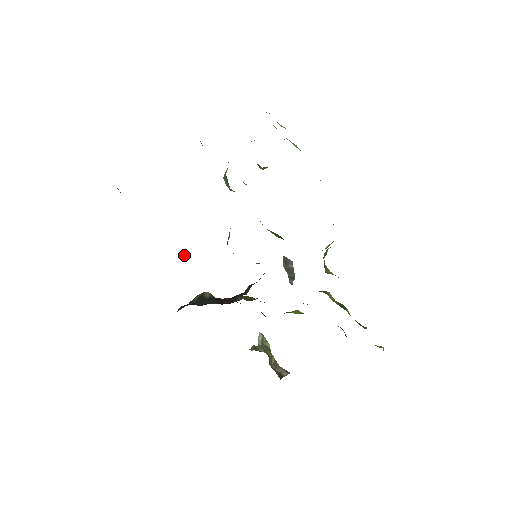
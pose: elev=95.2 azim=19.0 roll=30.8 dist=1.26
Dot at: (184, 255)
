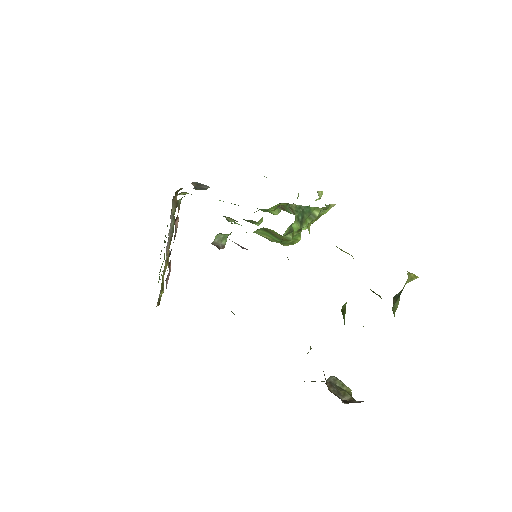
Dot at: (169, 252)
